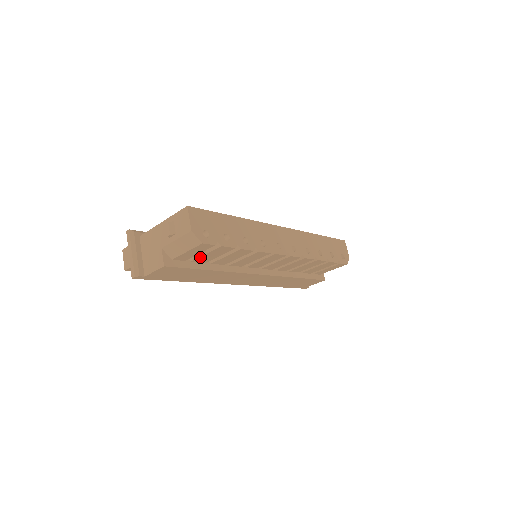
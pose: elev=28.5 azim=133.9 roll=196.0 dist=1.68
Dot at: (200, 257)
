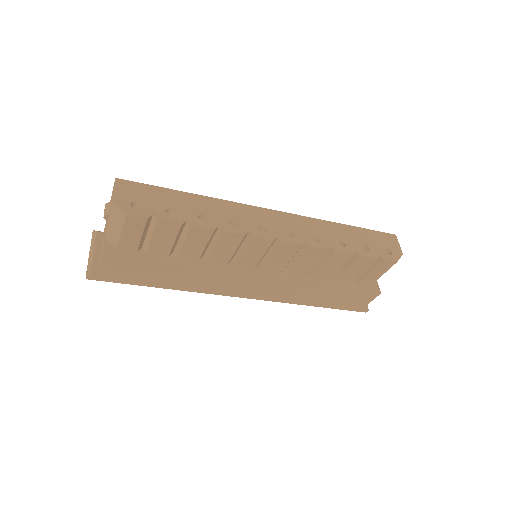
Dot at: (150, 244)
